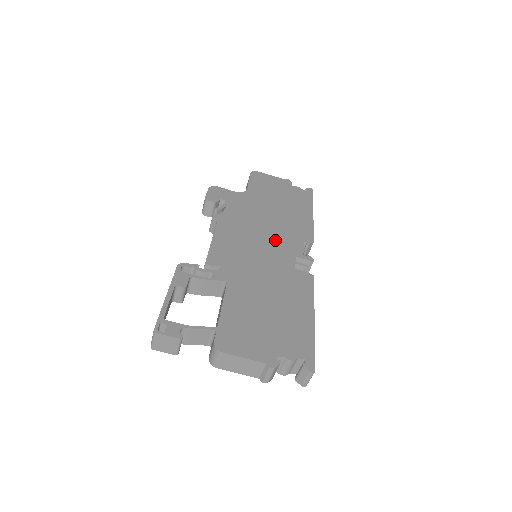
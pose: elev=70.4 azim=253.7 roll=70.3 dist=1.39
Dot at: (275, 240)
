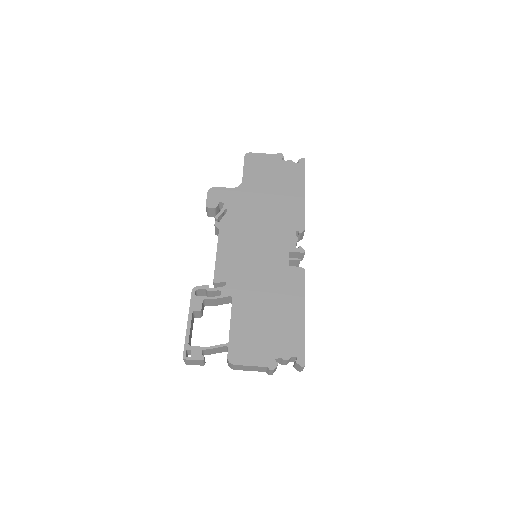
Dot at: (270, 238)
